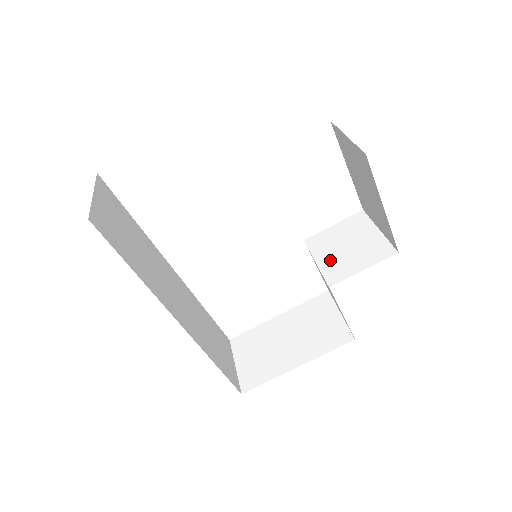
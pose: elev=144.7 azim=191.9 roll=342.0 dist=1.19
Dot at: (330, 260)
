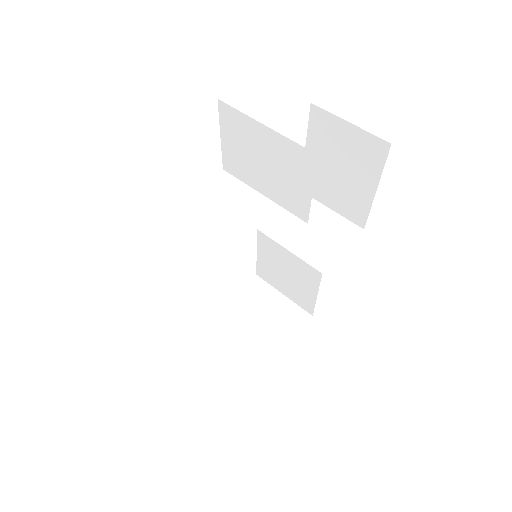
Dot at: (303, 246)
